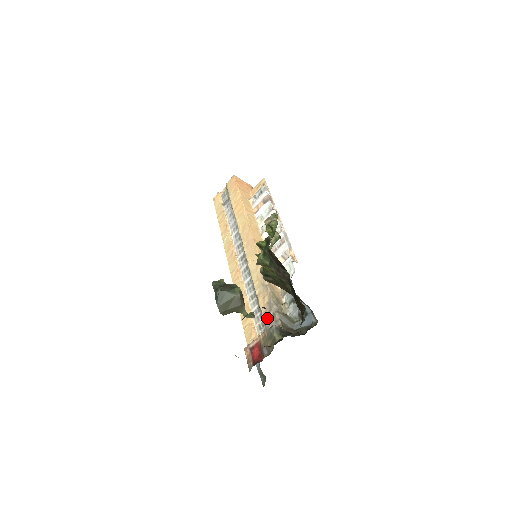
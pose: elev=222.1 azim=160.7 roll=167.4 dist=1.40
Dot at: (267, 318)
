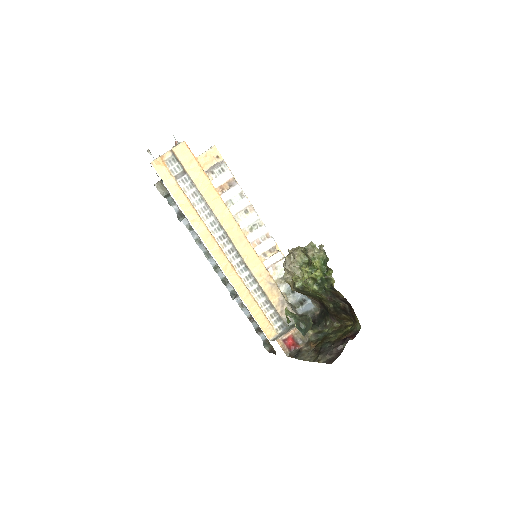
Dot at: (282, 311)
